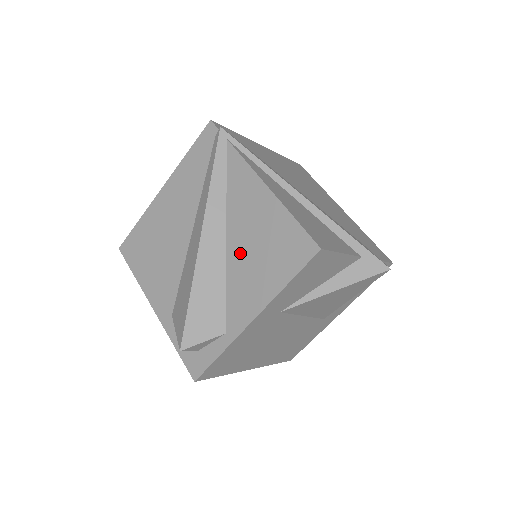
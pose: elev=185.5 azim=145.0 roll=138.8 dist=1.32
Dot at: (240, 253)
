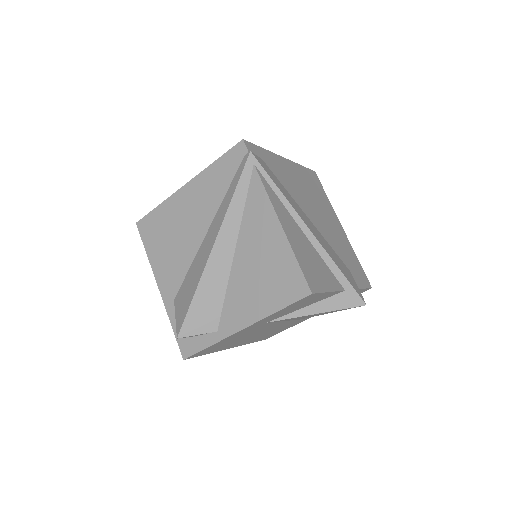
Dot at: (244, 270)
